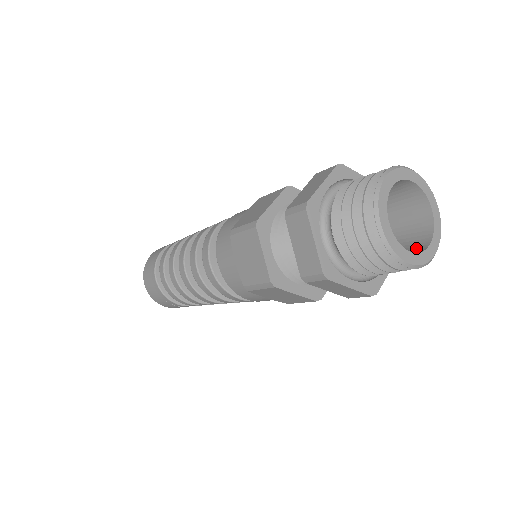
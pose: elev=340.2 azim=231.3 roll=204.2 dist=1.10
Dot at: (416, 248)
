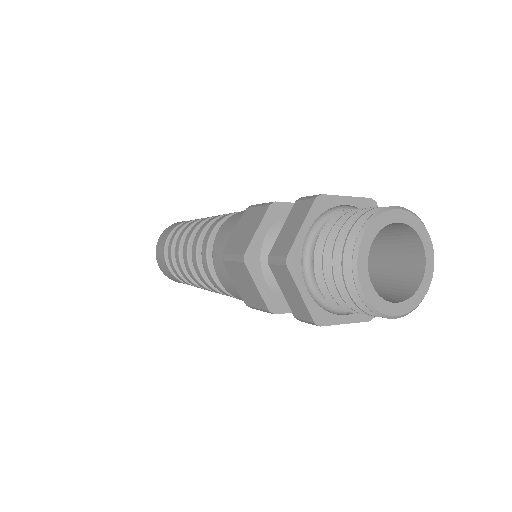
Dot at: (408, 285)
